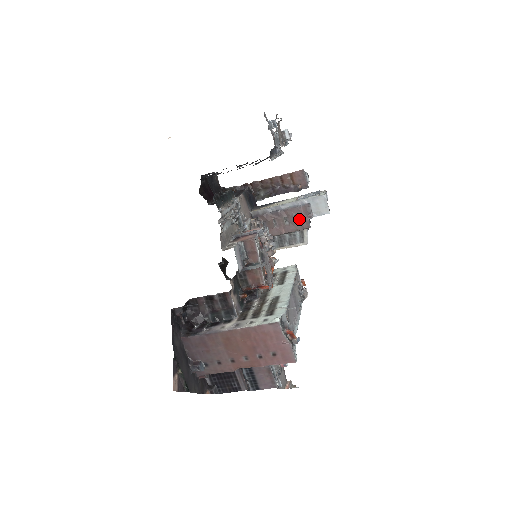
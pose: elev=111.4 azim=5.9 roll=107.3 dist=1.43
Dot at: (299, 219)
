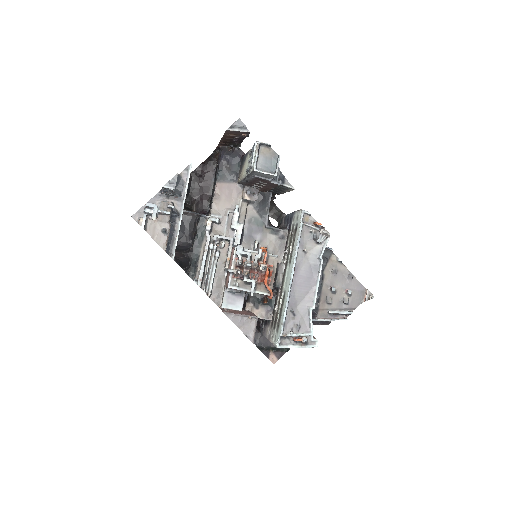
Dot at: (265, 183)
